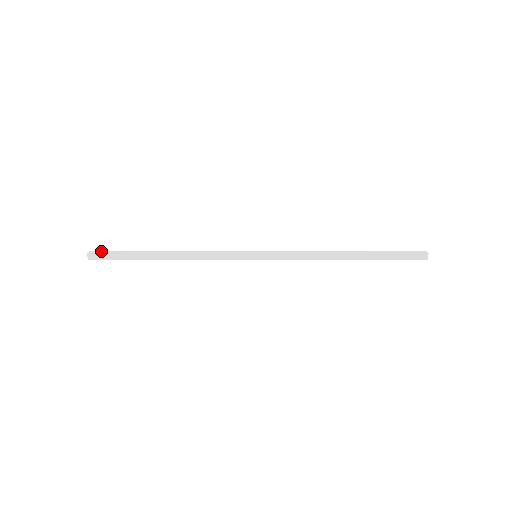
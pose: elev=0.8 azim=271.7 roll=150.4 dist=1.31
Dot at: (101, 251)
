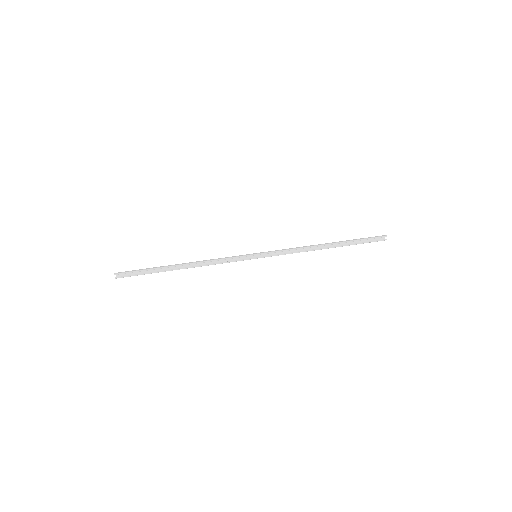
Dot at: (125, 273)
